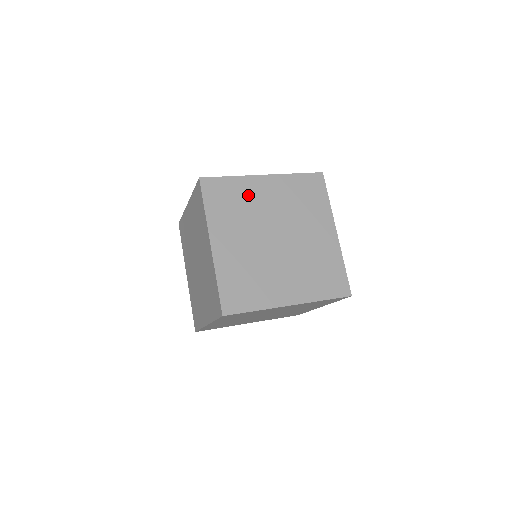
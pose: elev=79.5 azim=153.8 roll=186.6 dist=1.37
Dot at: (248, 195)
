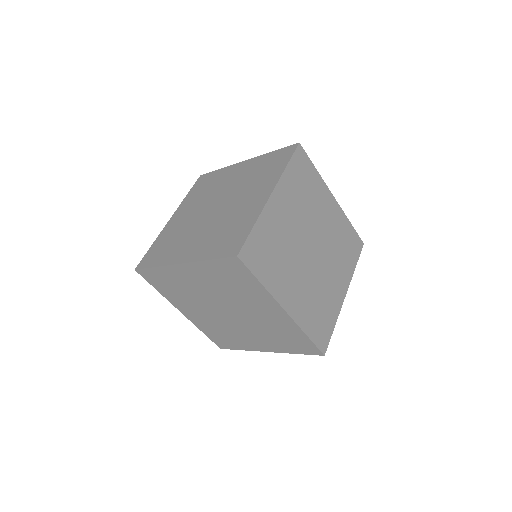
Dot at: (275, 230)
